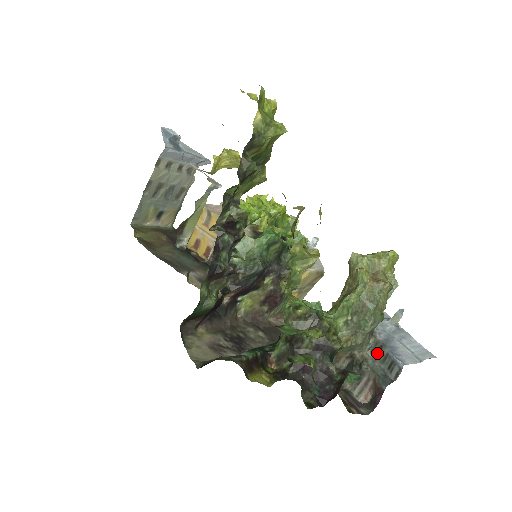
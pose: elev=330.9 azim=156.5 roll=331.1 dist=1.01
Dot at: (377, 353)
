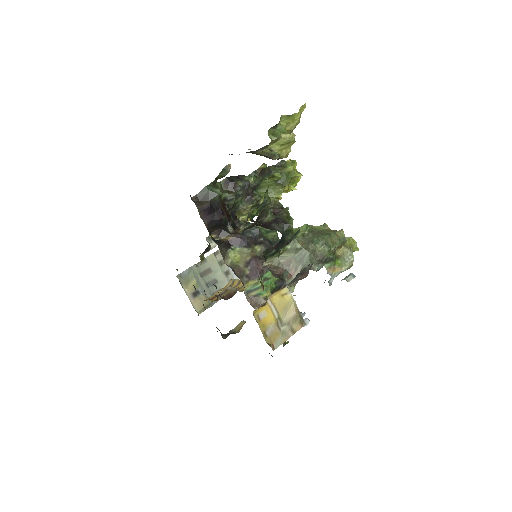
Dot at: occluded
